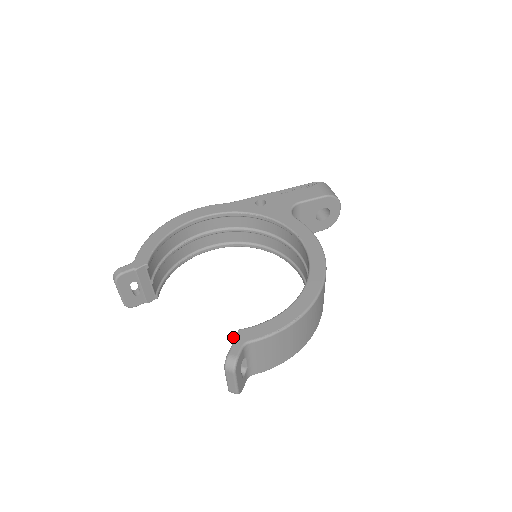
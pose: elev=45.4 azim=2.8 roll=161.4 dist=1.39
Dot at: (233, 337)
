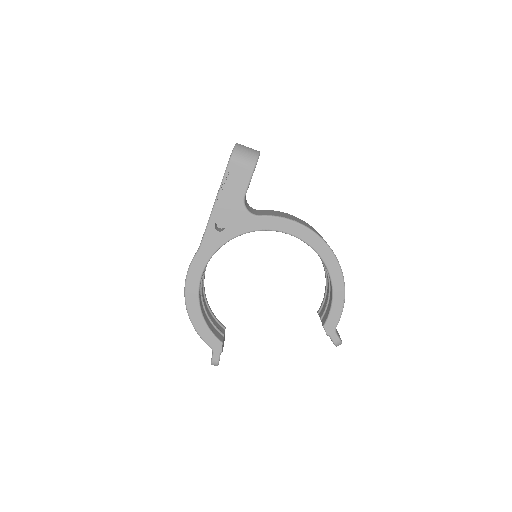
Dot at: occluded
